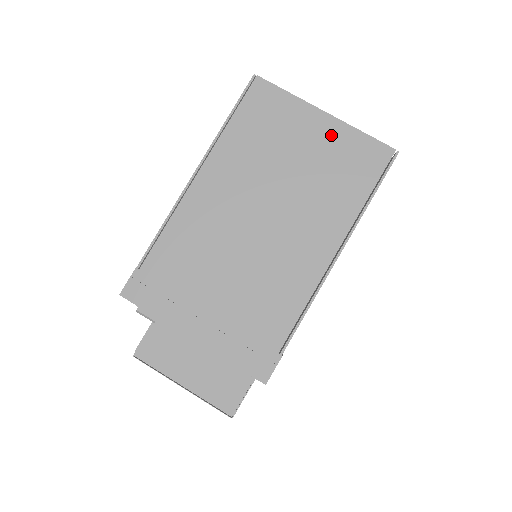
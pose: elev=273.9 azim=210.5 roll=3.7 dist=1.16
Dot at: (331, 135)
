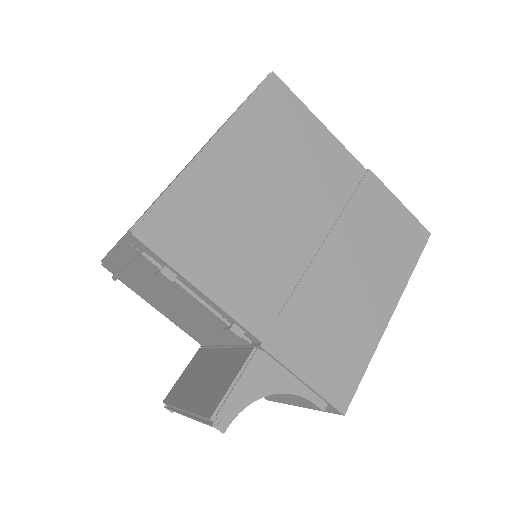
Dot at: occluded
